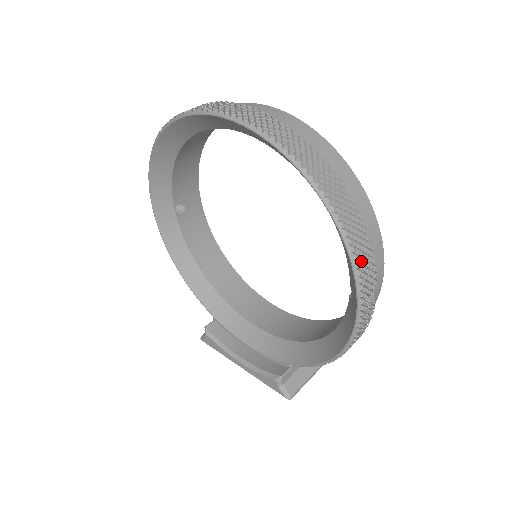
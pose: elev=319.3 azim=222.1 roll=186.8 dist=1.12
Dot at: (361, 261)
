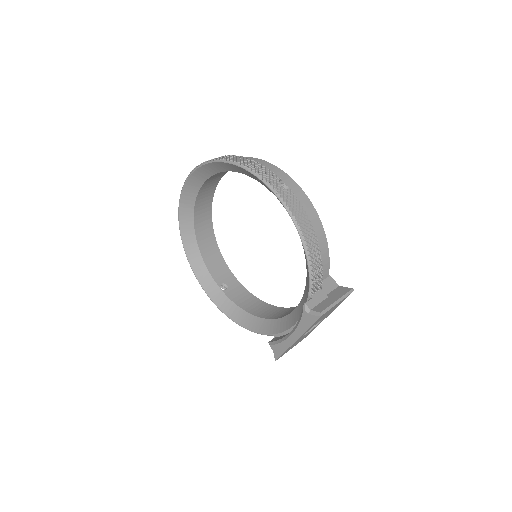
Dot at: (254, 168)
